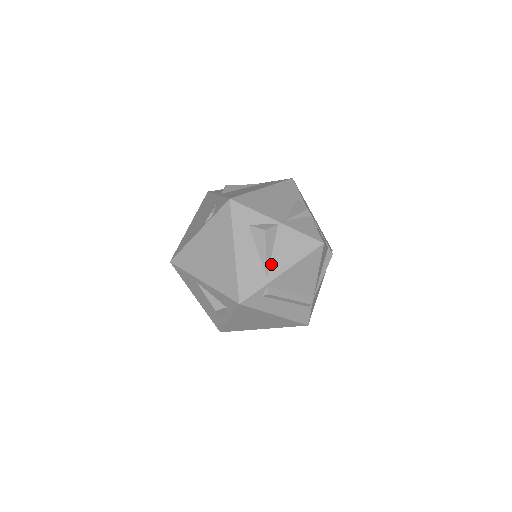
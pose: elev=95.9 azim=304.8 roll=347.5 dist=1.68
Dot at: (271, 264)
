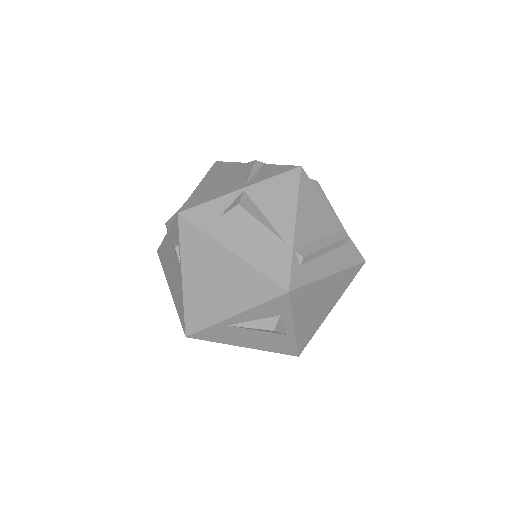
Dot at: (276, 229)
